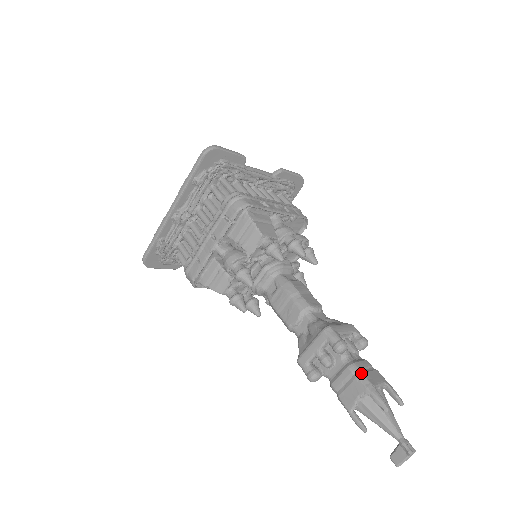
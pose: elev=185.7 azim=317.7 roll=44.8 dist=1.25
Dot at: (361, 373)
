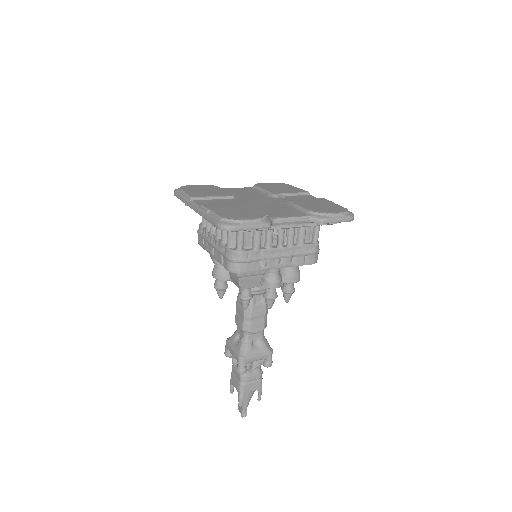
Dot at: (243, 385)
